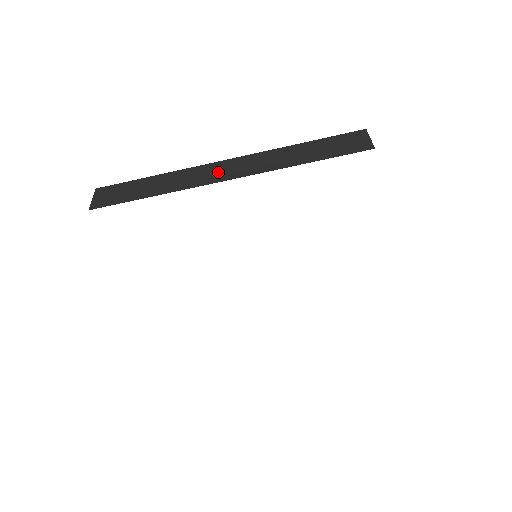
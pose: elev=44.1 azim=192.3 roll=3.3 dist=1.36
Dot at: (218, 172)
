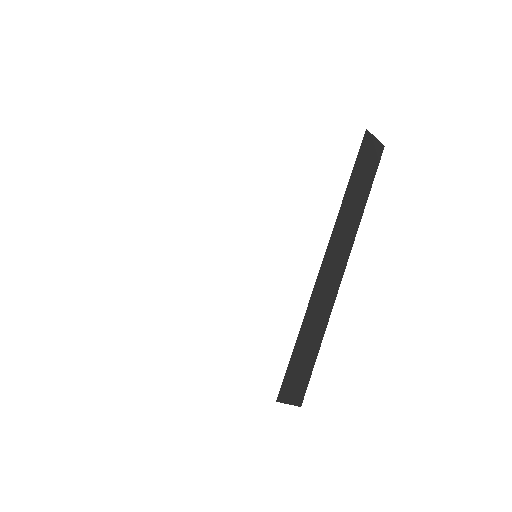
Dot at: occluded
